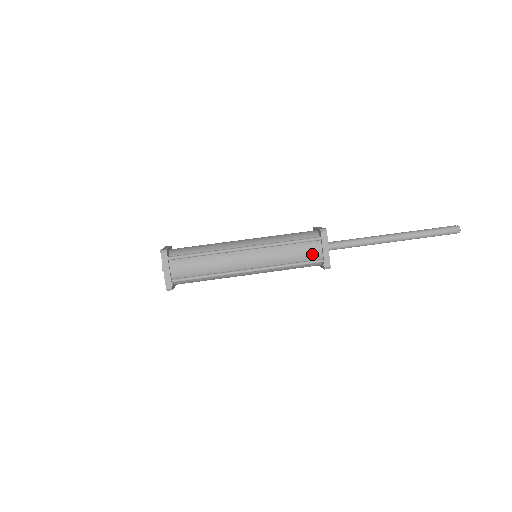
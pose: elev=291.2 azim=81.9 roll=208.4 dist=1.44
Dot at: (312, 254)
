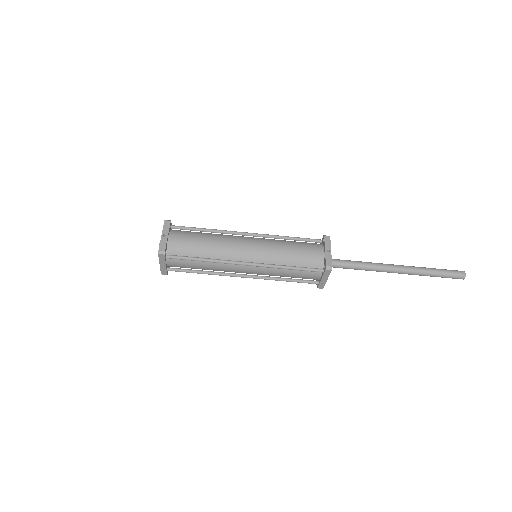
Dot at: (310, 278)
